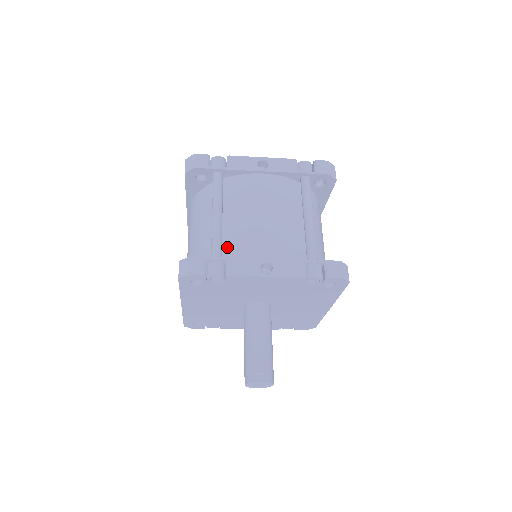
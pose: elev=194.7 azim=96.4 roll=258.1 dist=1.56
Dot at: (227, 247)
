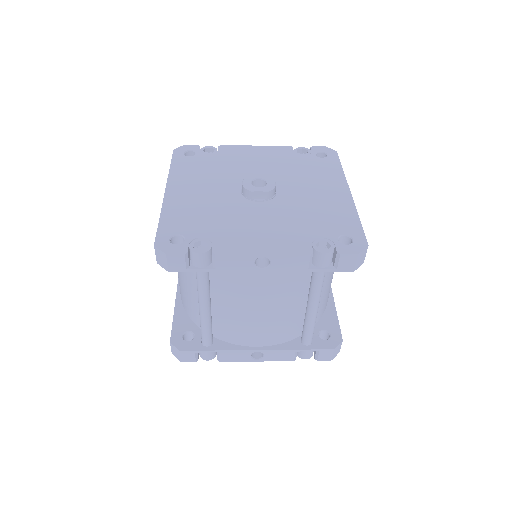
Dot at: (218, 328)
